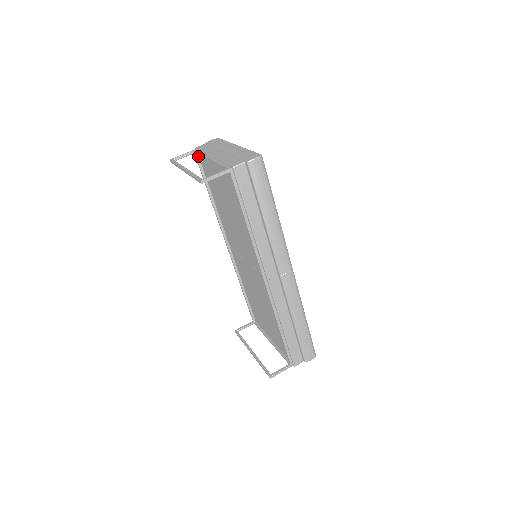
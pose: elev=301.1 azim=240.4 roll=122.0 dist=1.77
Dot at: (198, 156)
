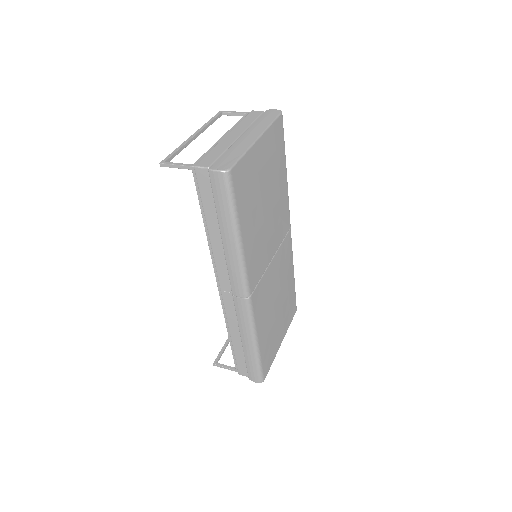
Dot at: occluded
